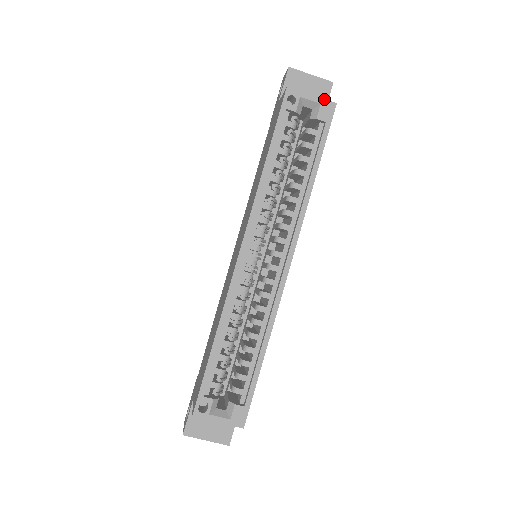
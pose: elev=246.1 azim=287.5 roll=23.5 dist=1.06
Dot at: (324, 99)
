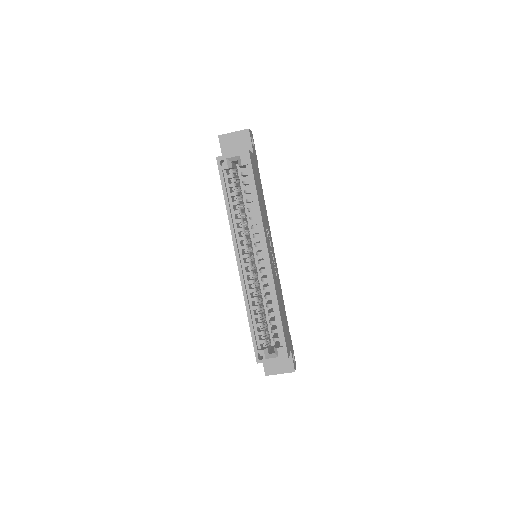
Dot at: (240, 152)
